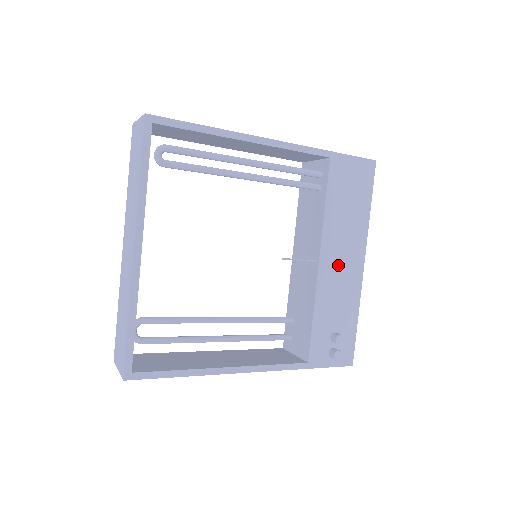
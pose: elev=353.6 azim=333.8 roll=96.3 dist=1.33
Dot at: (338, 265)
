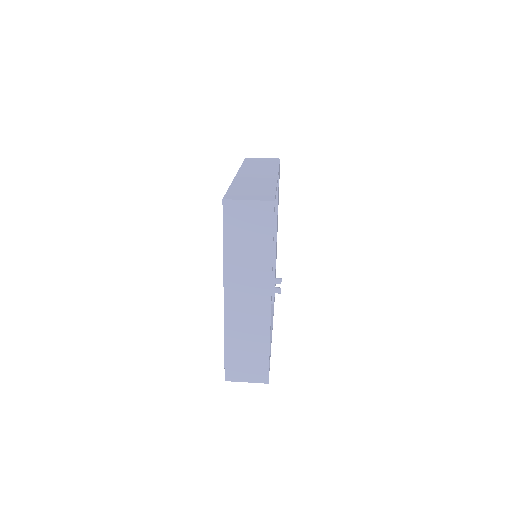
Dot at: occluded
